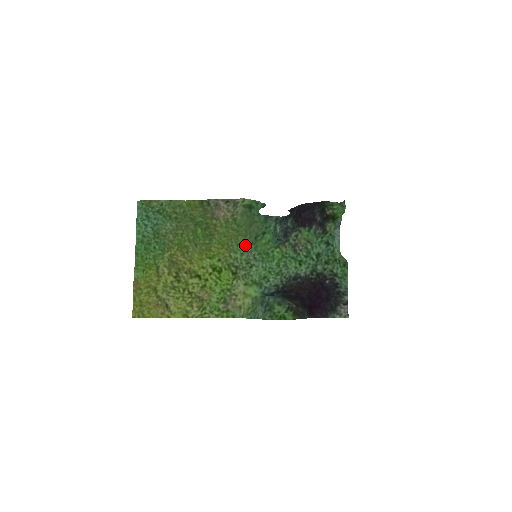
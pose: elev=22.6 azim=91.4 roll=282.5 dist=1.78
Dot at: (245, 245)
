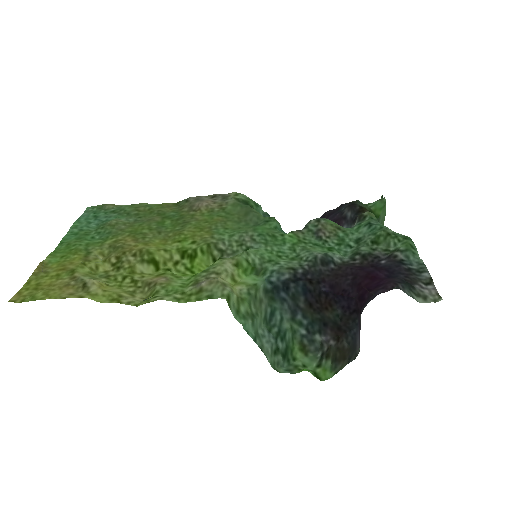
Dot at: (237, 229)
